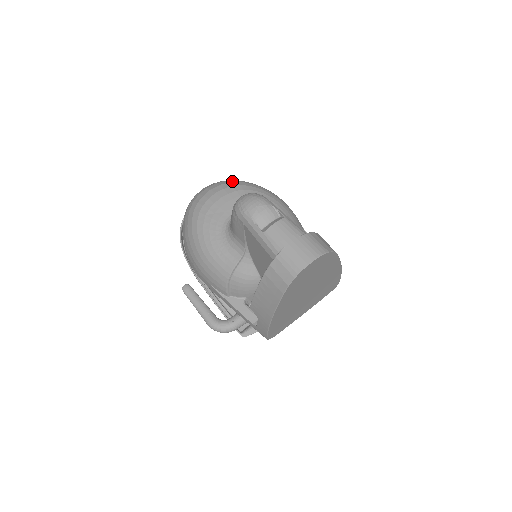
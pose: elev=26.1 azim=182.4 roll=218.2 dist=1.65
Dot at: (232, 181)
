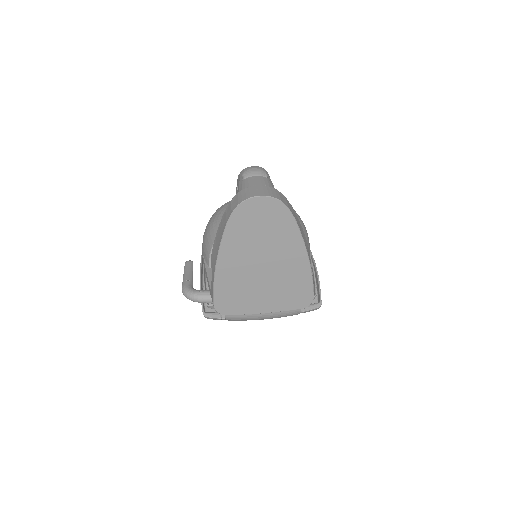
Dot at: occluded
